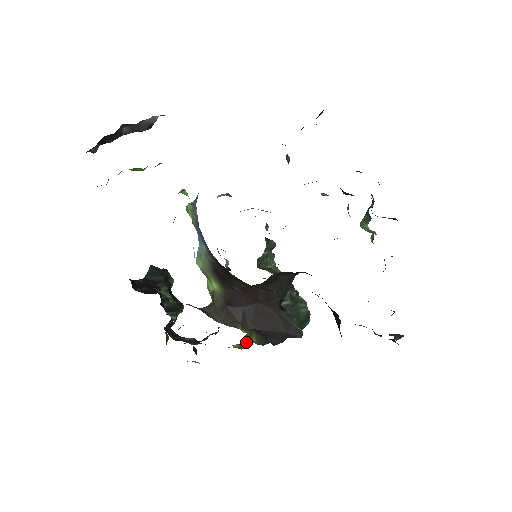
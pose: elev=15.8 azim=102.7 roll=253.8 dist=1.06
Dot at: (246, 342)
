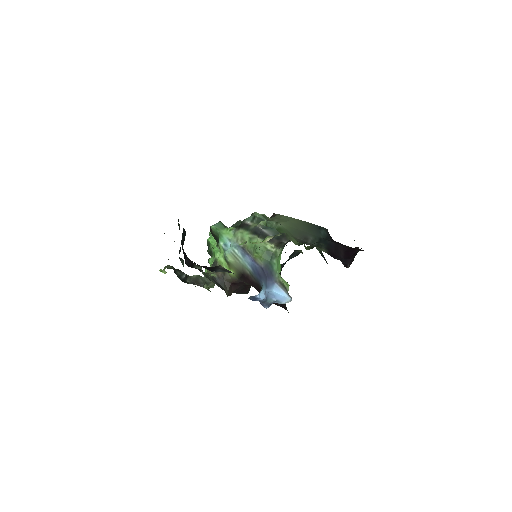
Dot at: occluded
